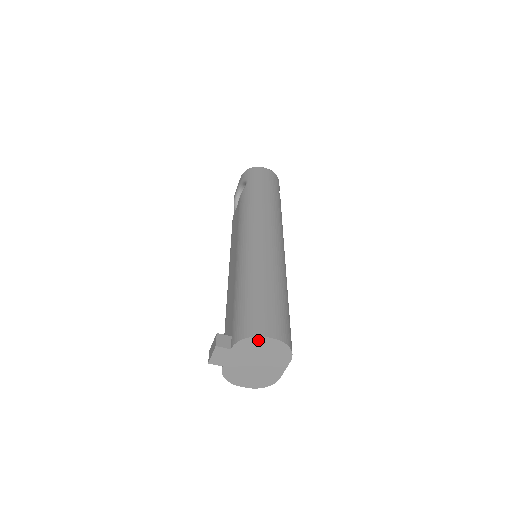
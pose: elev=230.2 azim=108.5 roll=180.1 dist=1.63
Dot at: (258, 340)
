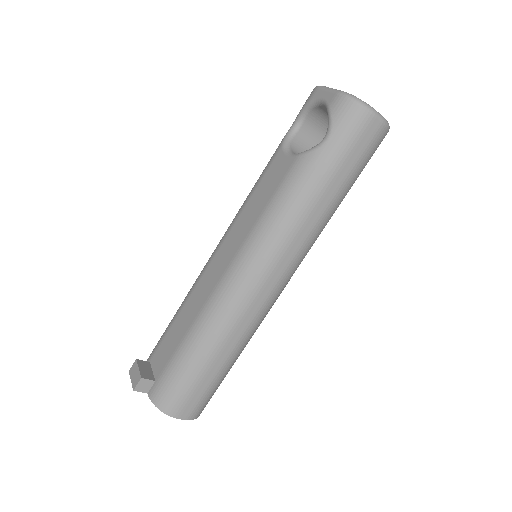
Dot at: (171, 412)
